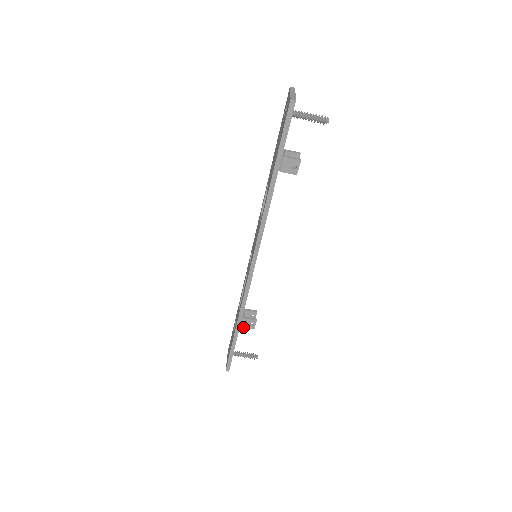
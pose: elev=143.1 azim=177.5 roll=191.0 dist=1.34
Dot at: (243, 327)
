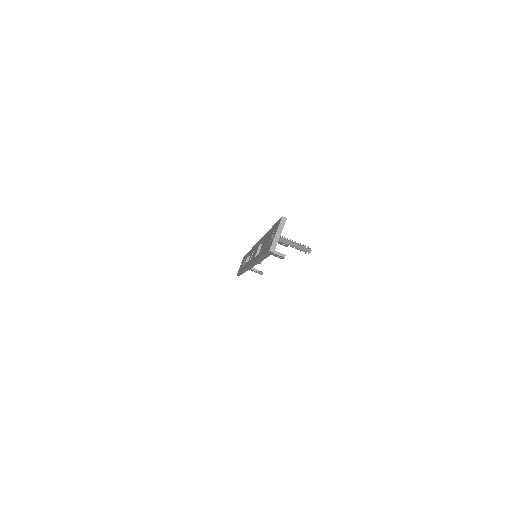
Dot at: occluded
